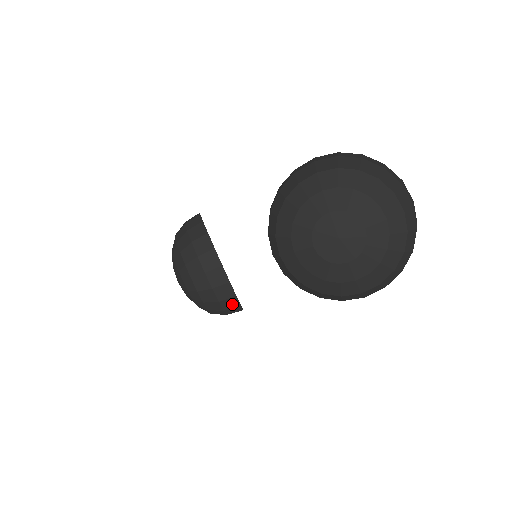
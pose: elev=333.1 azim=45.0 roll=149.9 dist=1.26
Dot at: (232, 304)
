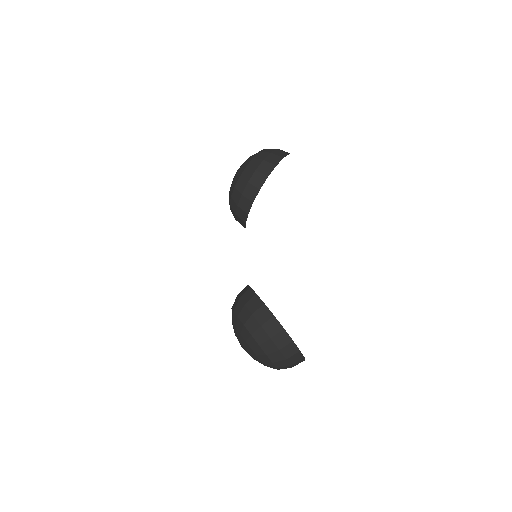
Dot at: (250, 296)
